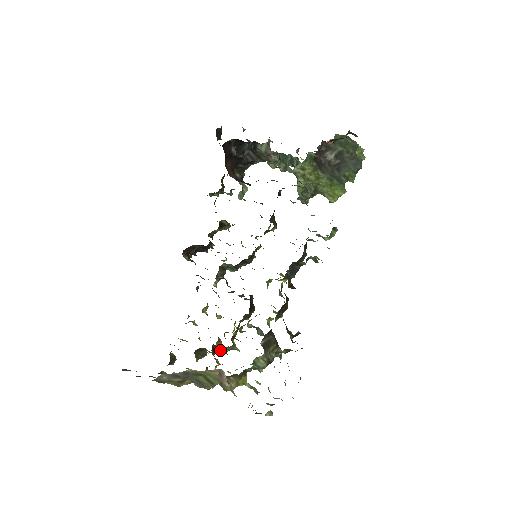
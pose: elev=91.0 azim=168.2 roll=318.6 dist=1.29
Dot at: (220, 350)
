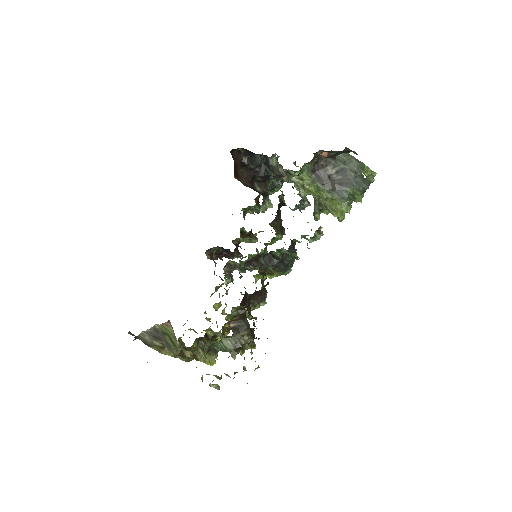
Dot at: occluded
